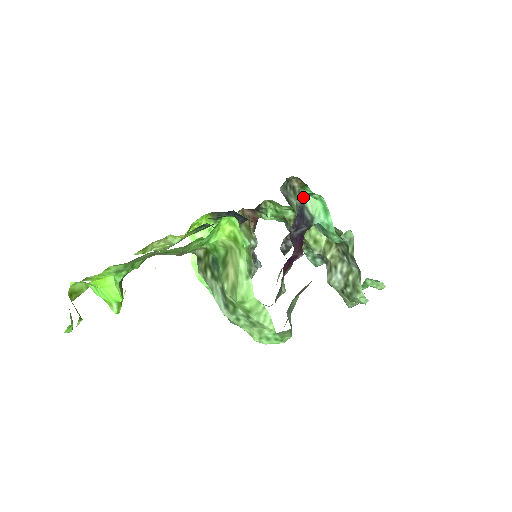
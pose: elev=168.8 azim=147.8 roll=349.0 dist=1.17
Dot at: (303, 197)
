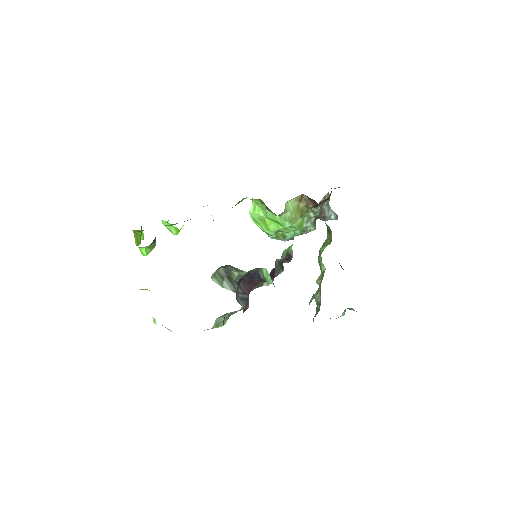
Dot at: (251, 270)
